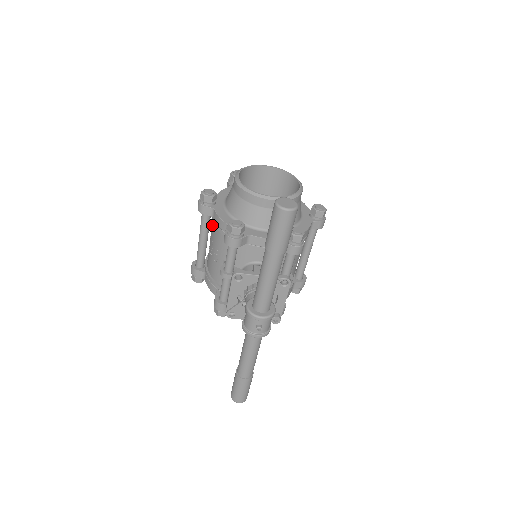
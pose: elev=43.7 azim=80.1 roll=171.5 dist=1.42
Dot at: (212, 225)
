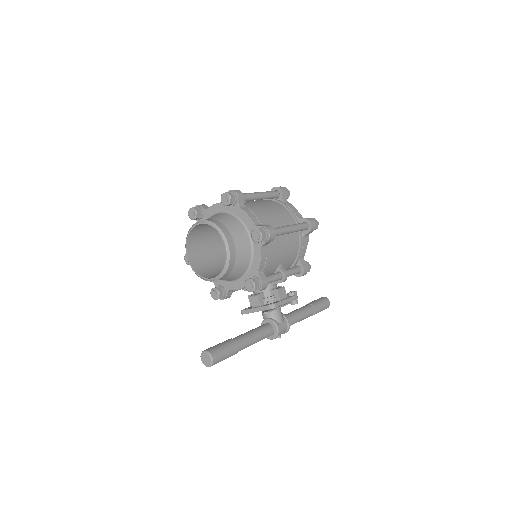
Dot at: occluded
